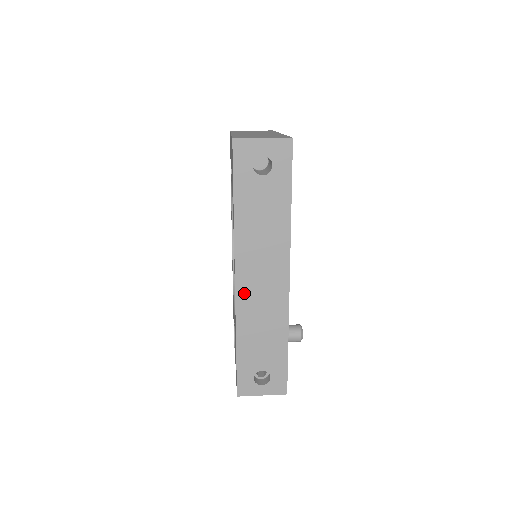
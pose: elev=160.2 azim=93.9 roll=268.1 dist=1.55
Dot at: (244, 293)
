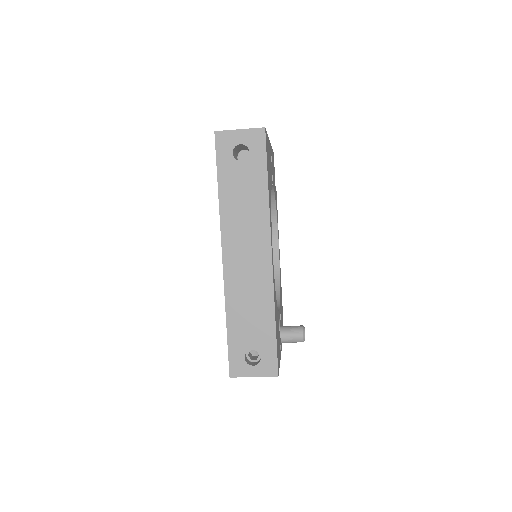
Dot at: (231, 270)
